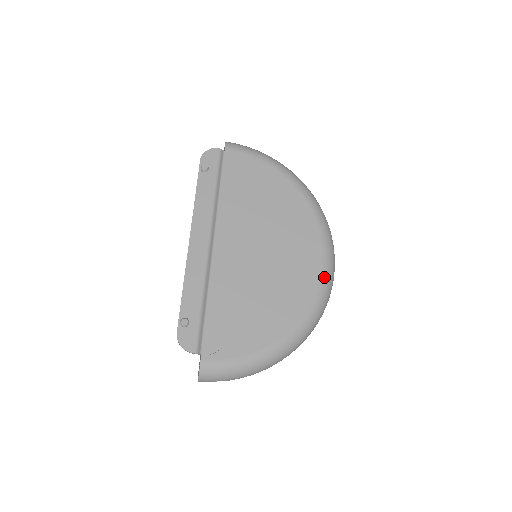
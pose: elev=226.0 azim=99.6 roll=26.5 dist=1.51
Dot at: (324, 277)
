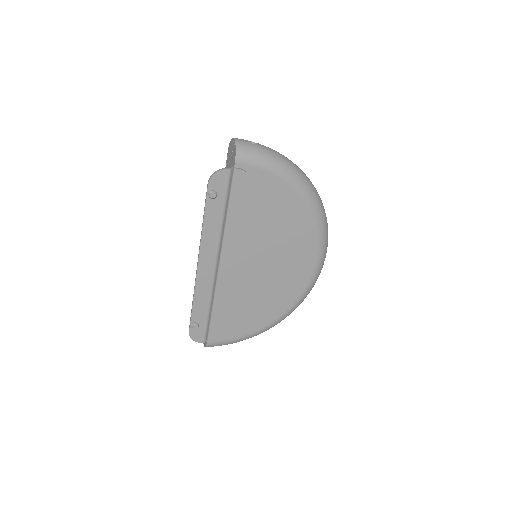
Dot at: (312, 279)
